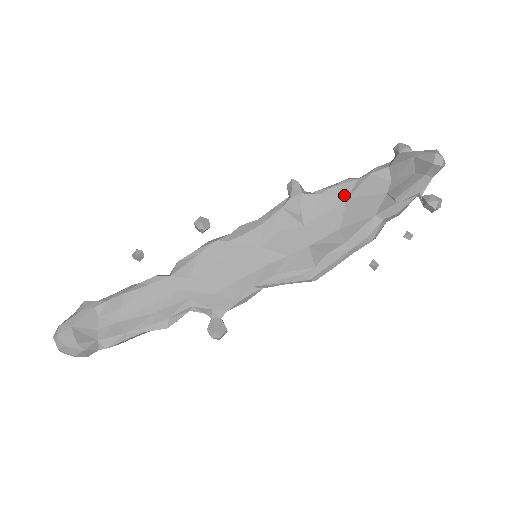
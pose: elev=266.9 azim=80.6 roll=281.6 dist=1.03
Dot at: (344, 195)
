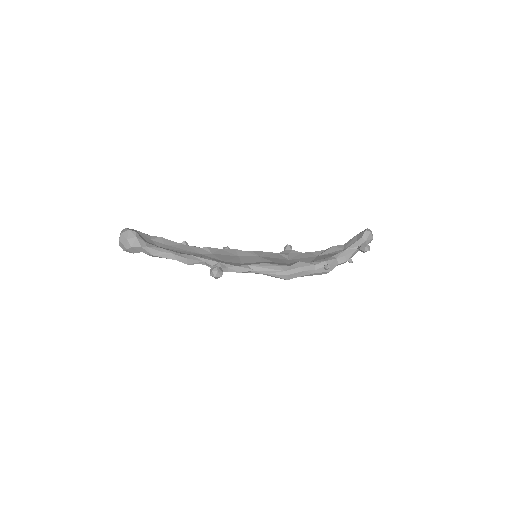
Dot at: (316, 255)
